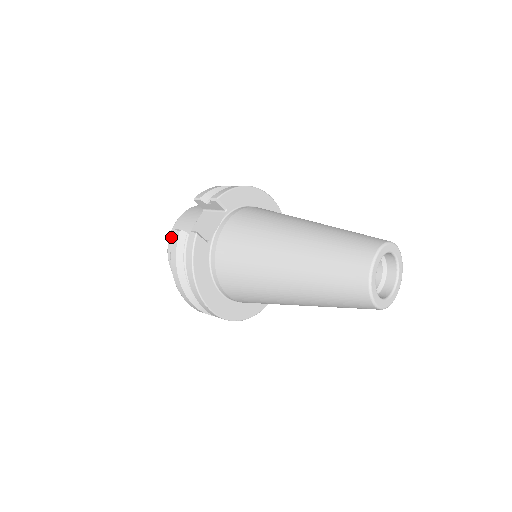
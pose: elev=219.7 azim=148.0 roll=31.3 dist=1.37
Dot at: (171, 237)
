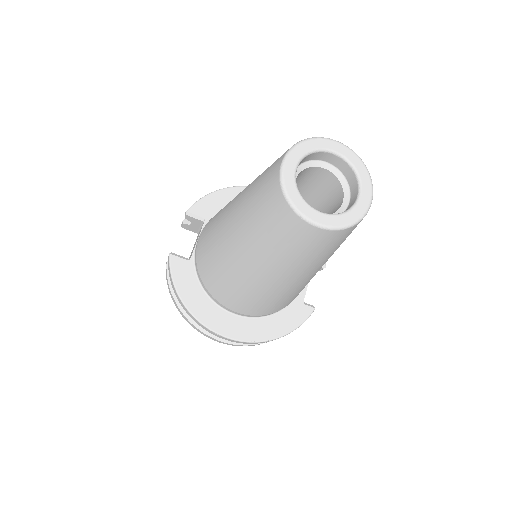
Dot at: occluded
